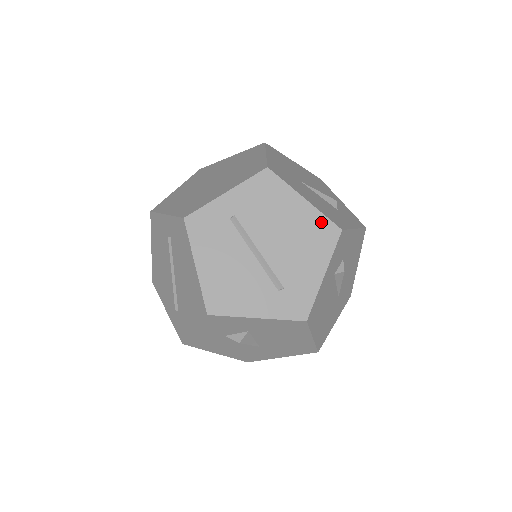
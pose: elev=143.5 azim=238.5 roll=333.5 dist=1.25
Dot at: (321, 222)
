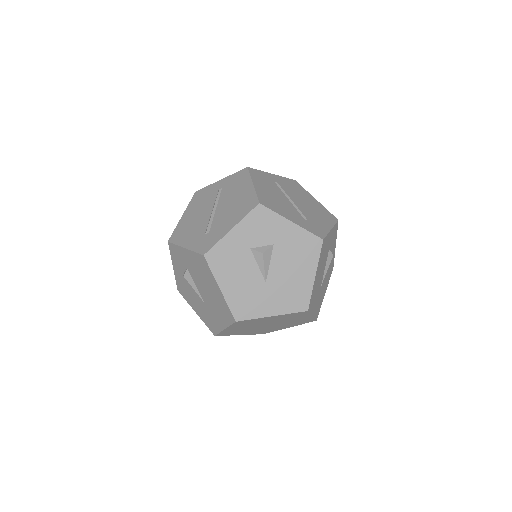
Dot at: (326, 211)
